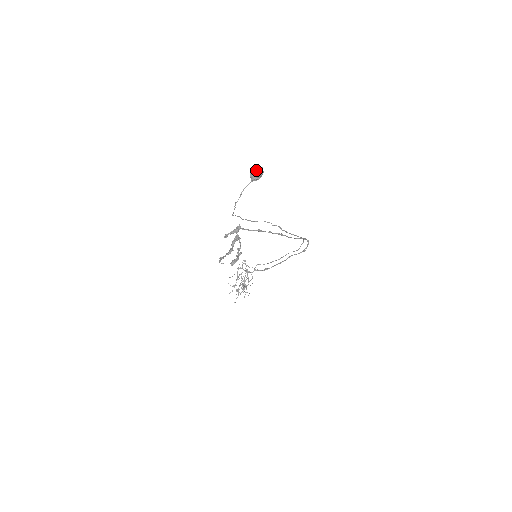
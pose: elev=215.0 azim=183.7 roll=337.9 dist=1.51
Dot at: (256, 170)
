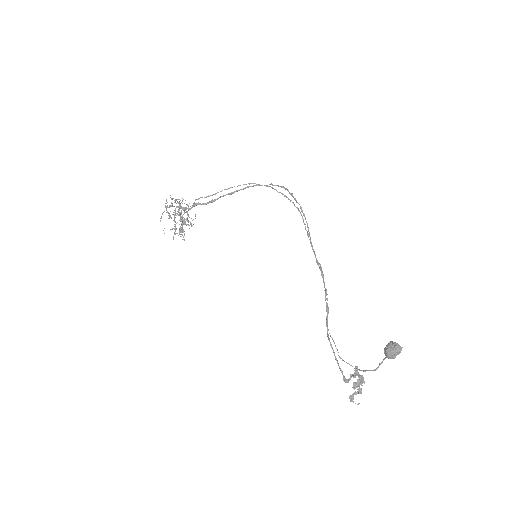
Dot at: occluded
